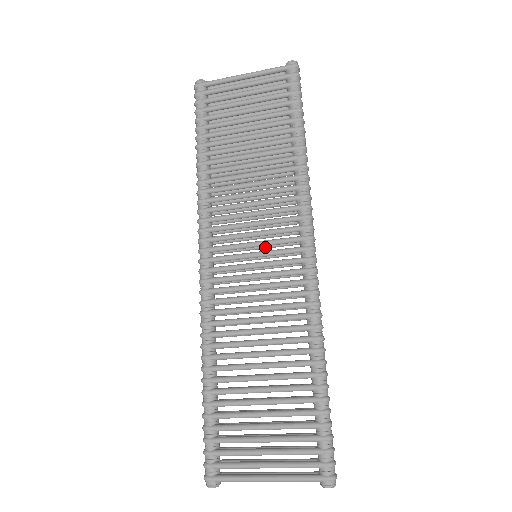
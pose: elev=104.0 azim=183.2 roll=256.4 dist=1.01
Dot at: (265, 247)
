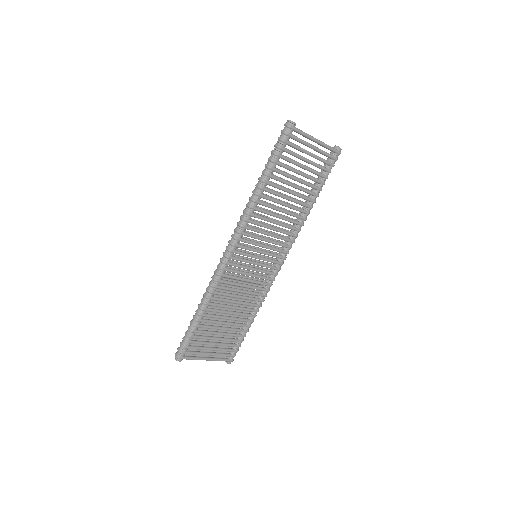
Dot at: occluded
